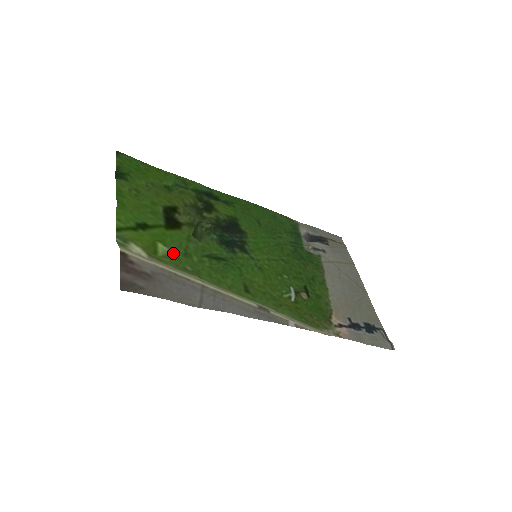
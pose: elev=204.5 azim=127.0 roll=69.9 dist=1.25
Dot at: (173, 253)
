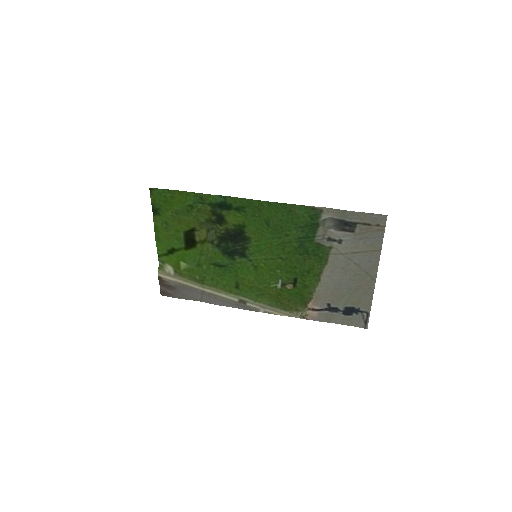
Dot at: (190, 266)
